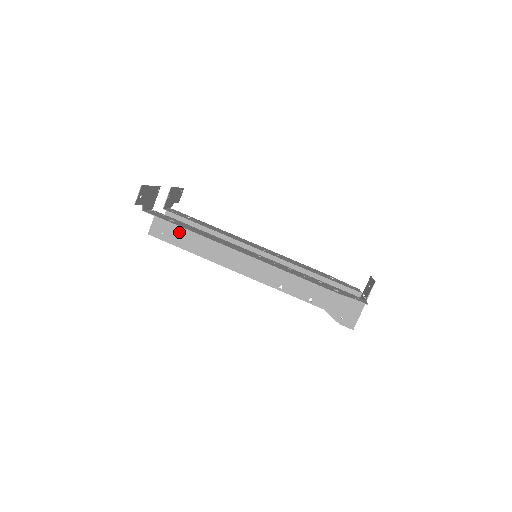
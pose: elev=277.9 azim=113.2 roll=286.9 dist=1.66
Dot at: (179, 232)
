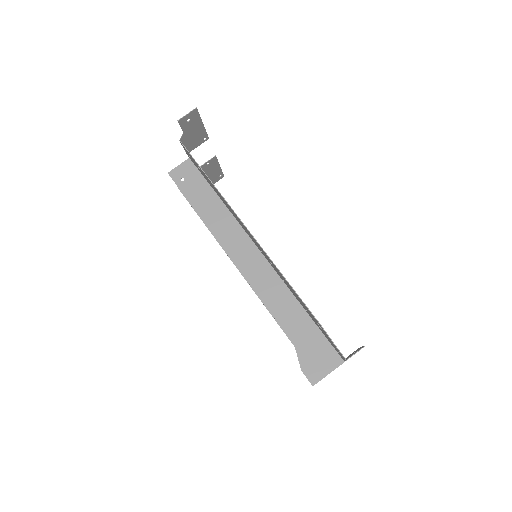
Dot at: (198, 187)
